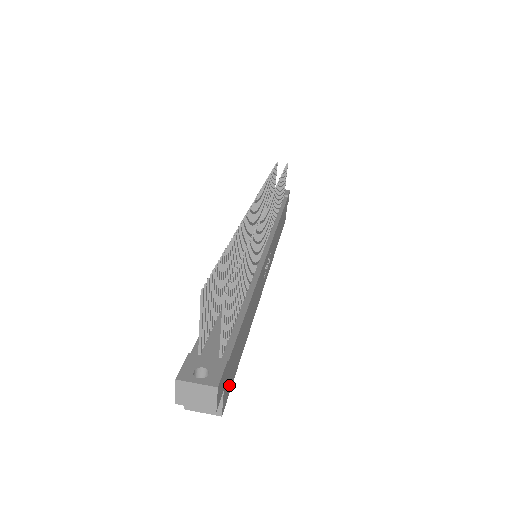
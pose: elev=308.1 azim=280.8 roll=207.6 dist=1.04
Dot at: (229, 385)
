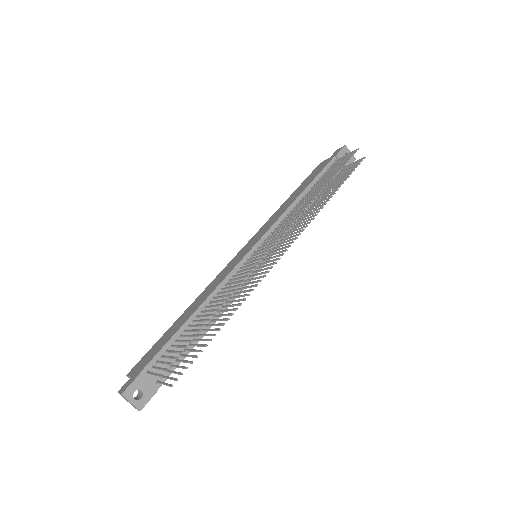
Dot at: occluded
